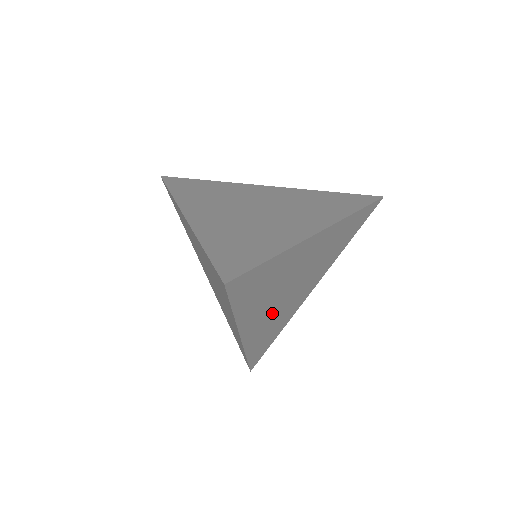
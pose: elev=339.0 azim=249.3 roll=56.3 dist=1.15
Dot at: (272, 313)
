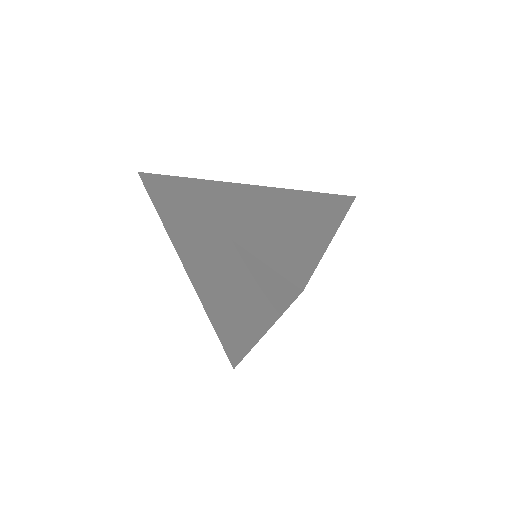
Dot at: occluded
